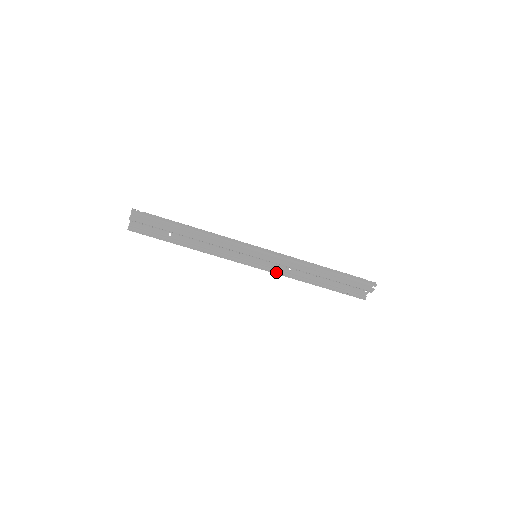
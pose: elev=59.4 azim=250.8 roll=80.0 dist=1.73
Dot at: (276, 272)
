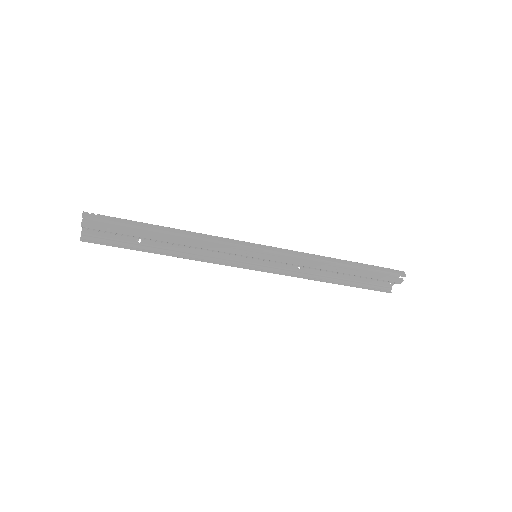
Dot at: (282, 273)
